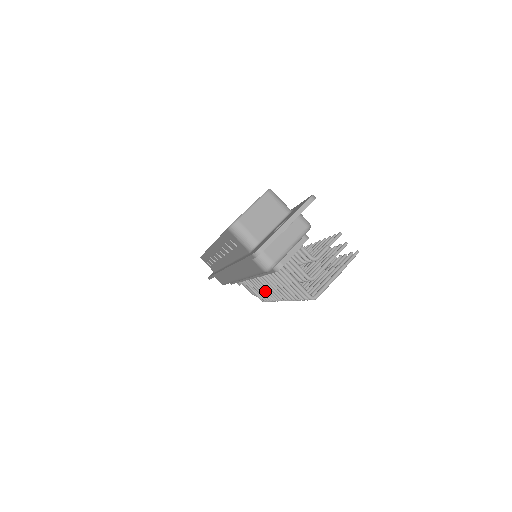
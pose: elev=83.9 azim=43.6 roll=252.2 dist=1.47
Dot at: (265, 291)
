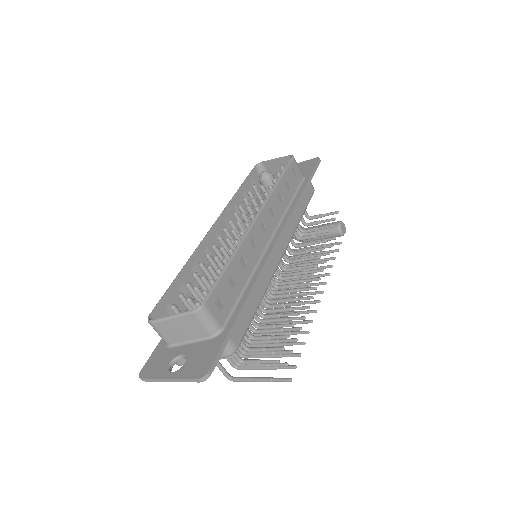
Dot at: occluded
